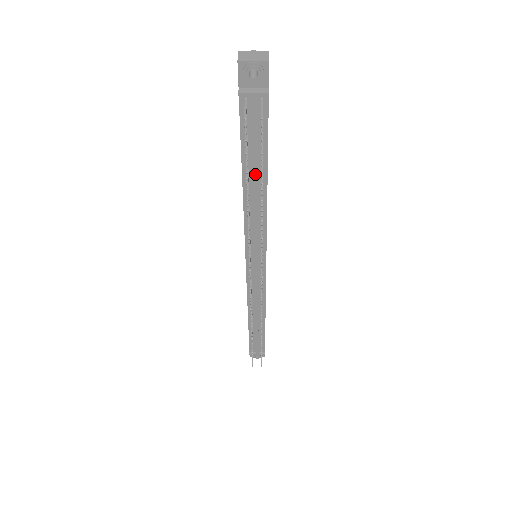
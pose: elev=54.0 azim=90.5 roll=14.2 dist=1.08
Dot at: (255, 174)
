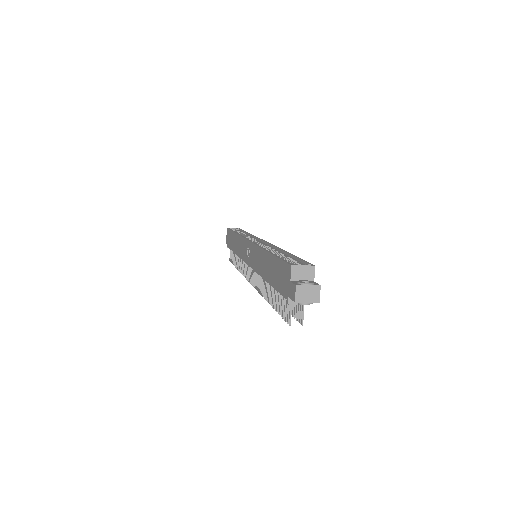
Dot at: occluded
